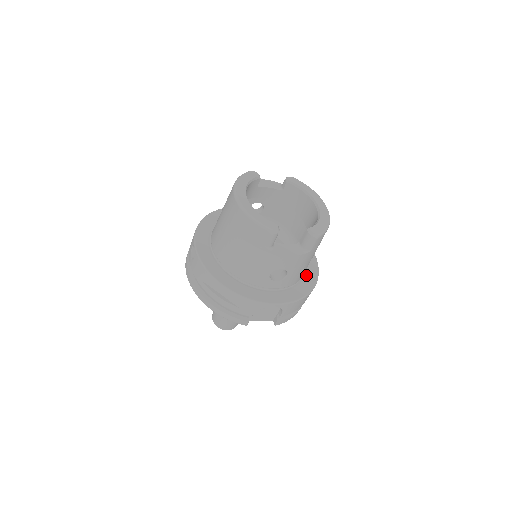
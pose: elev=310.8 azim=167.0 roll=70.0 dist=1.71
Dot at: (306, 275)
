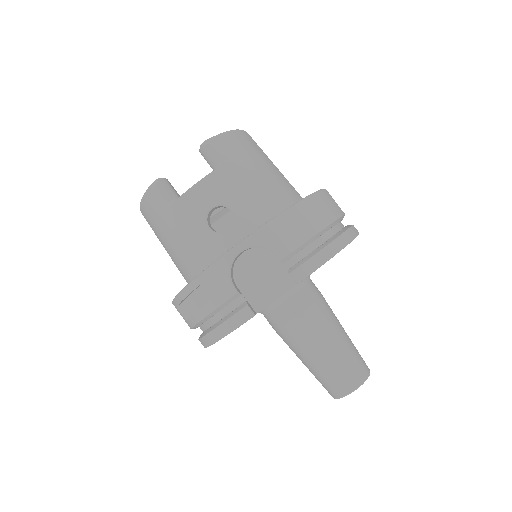
Dot at: occluded
